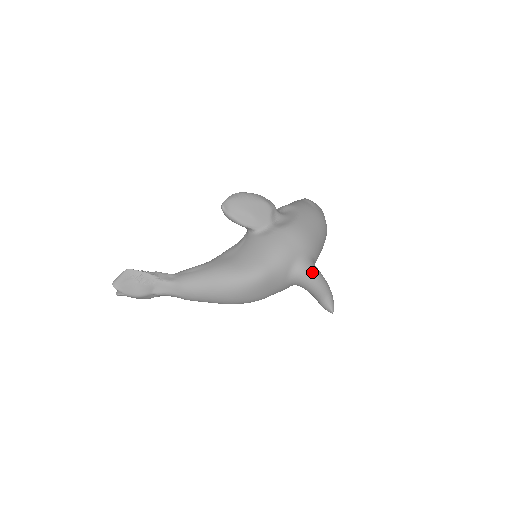
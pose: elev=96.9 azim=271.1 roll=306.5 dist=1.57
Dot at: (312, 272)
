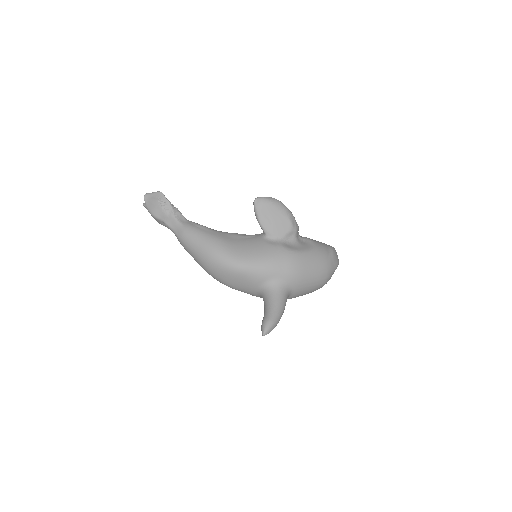
Dot at: (278, 297)
